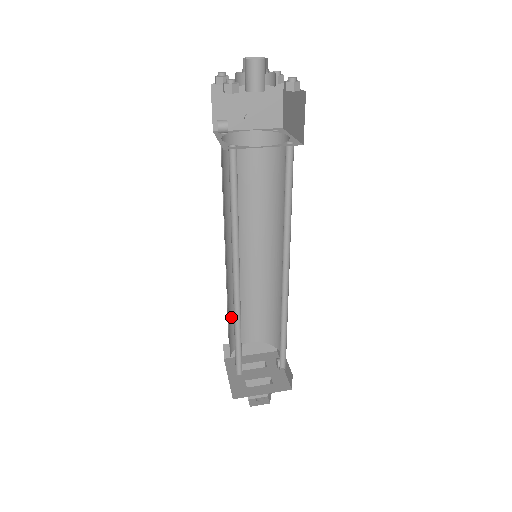
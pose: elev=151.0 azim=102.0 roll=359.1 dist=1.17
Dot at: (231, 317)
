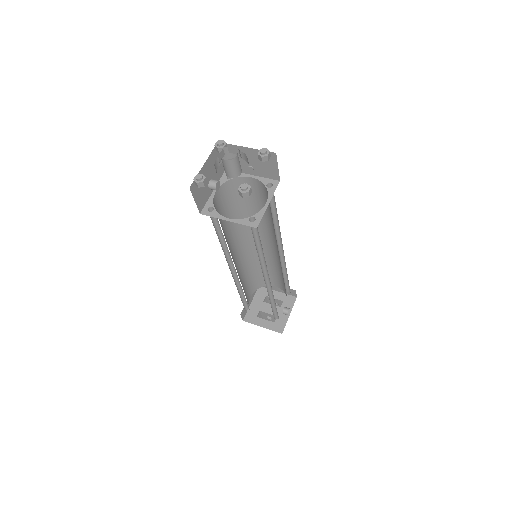
Dot at: (253, 273)
